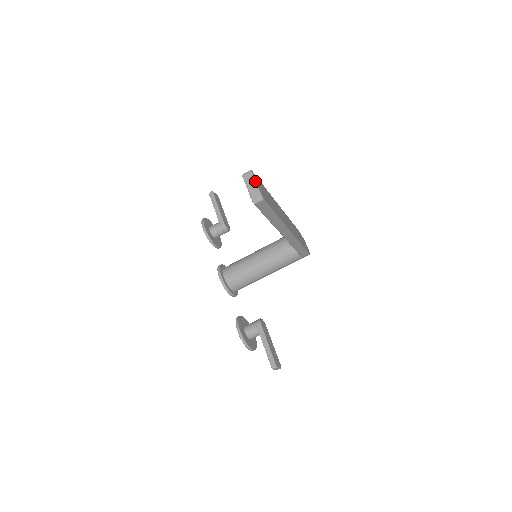
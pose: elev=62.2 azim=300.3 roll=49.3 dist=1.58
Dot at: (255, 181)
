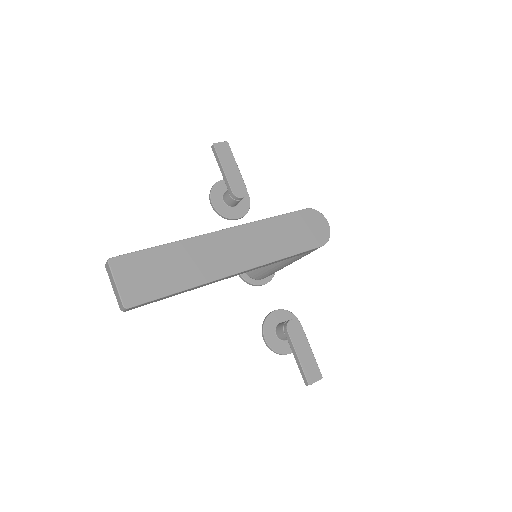
Dot at: (113, 280)
